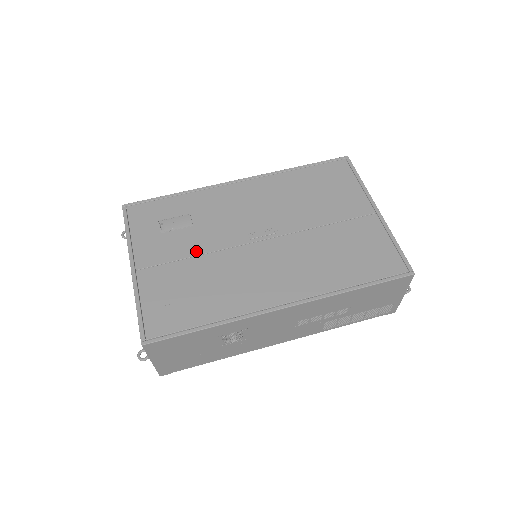
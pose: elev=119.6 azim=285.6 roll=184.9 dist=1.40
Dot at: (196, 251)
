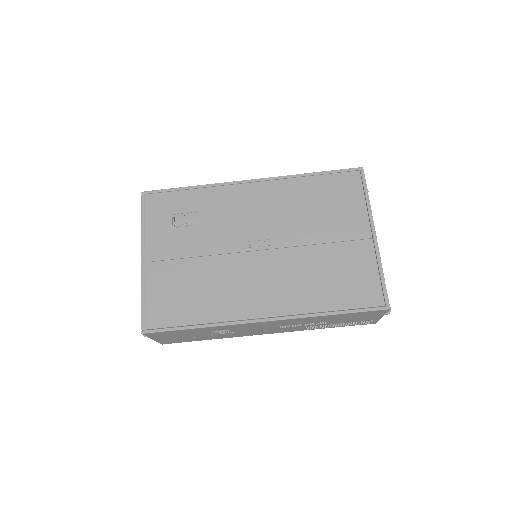
Dot at: (199, 252)
